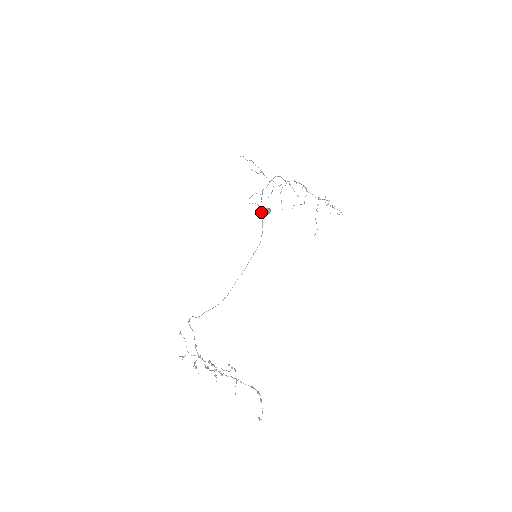
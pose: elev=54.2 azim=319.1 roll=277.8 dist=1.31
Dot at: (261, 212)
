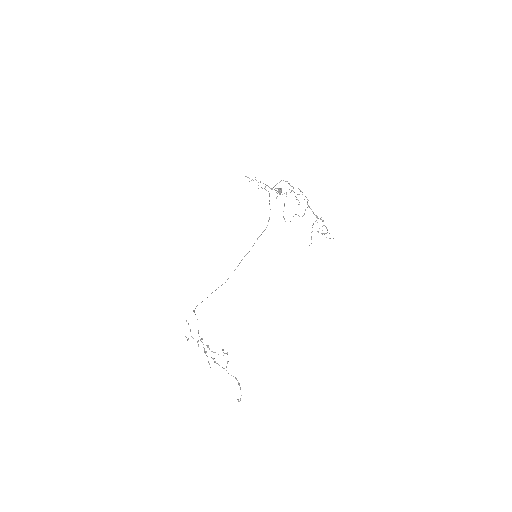
Dot at: (269, 203)
